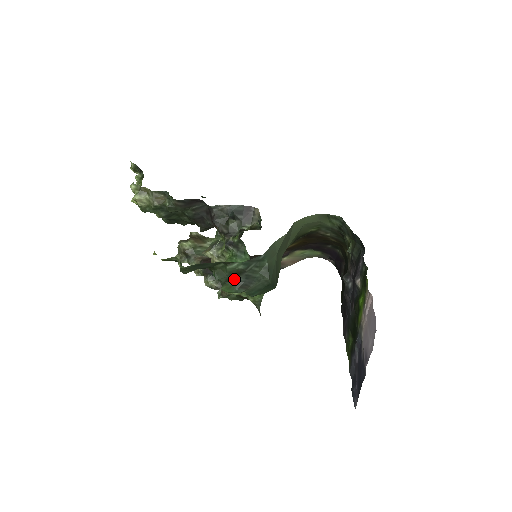
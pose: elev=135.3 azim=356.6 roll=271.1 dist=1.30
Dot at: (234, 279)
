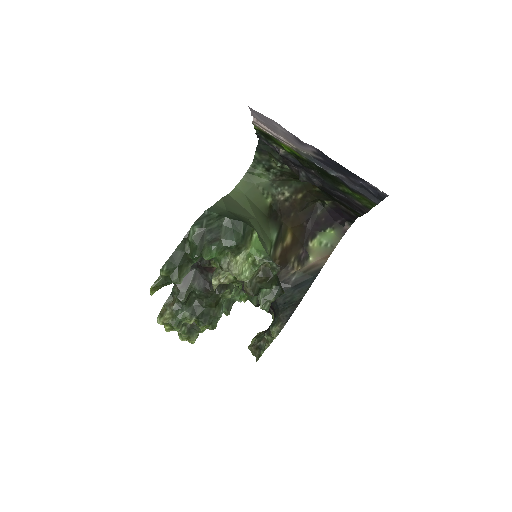
Dot at: (204, 243)
